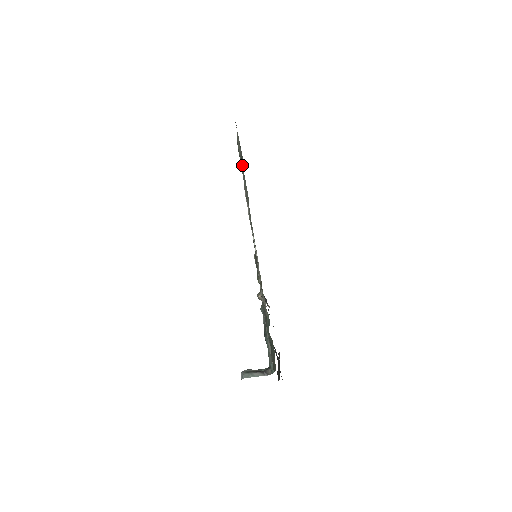
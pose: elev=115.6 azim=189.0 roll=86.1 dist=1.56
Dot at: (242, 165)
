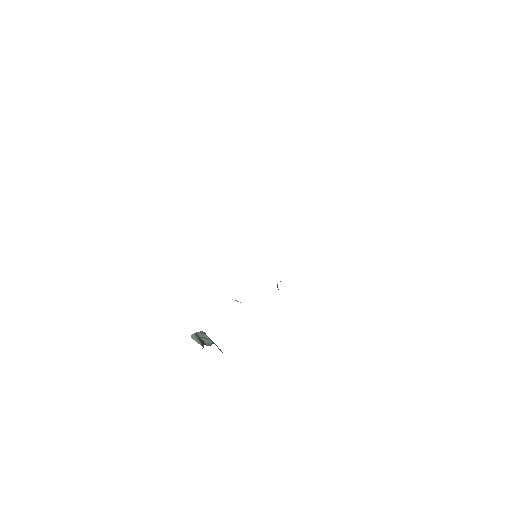
Dot at: occluded
